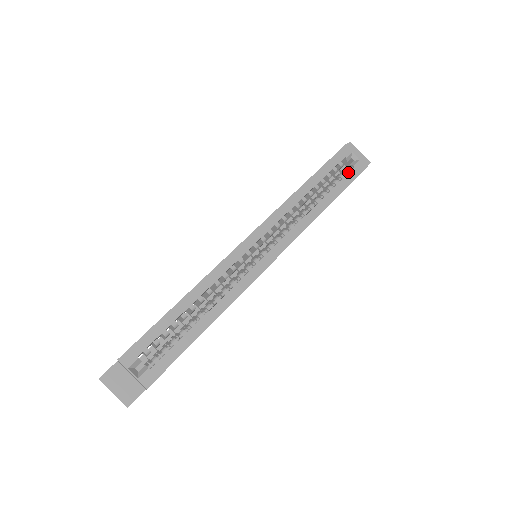
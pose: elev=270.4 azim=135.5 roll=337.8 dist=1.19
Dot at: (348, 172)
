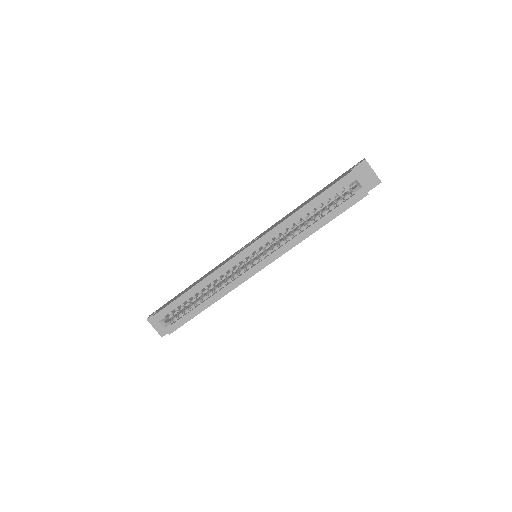
Dot at: (347, 198)
